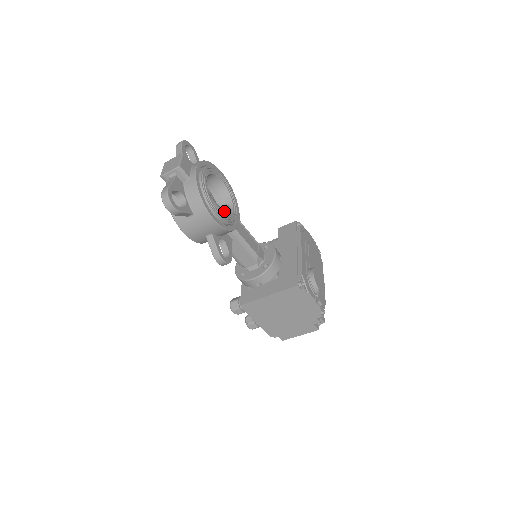
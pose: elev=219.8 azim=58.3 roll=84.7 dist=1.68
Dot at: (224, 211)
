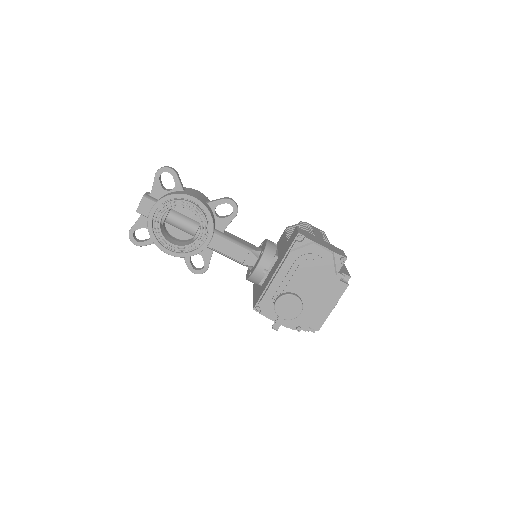
Dot at: (196, 233)
